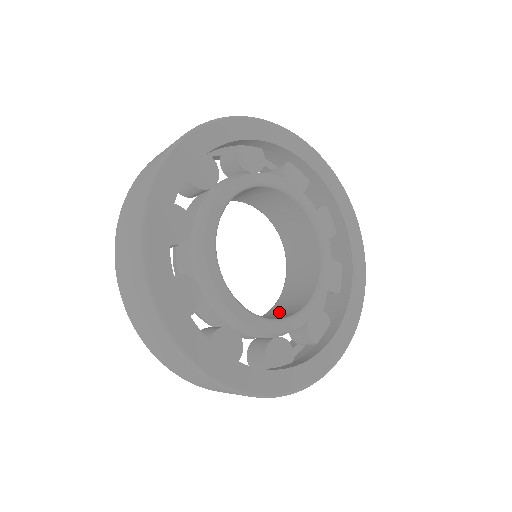
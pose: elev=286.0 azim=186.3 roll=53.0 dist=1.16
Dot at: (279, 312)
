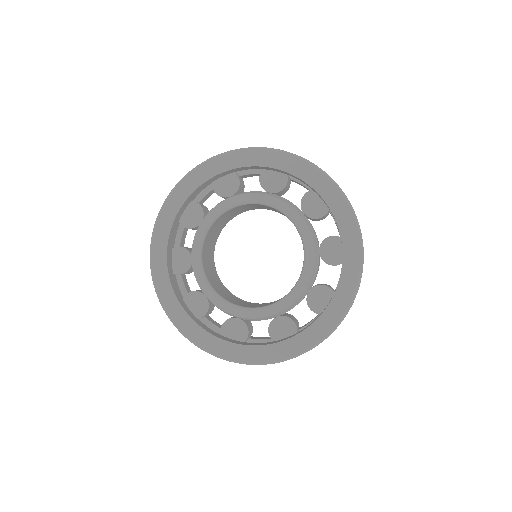
Dot at: occluded
